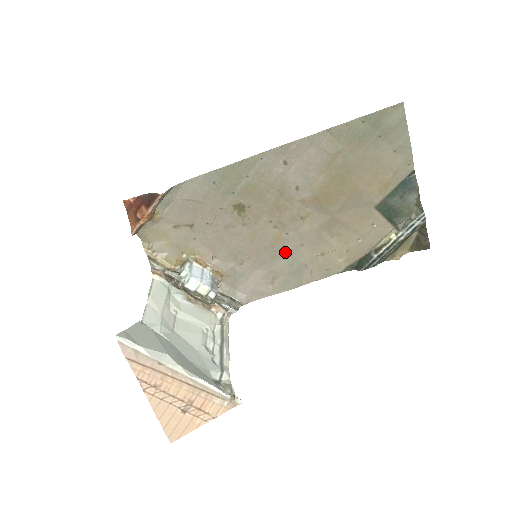
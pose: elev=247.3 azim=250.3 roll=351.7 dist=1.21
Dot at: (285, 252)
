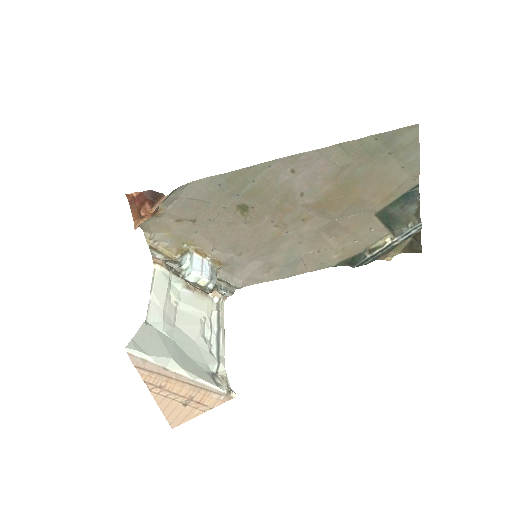
Dot at: (283, 247)
